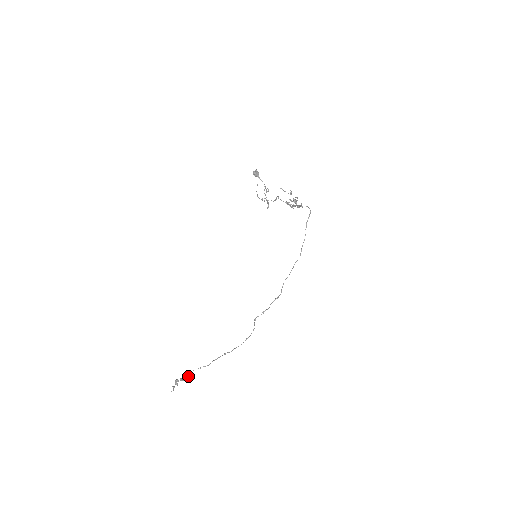
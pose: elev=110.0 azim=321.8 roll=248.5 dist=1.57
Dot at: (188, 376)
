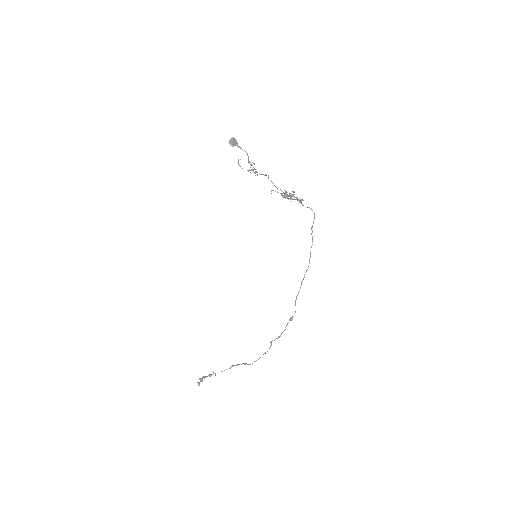
Dot at: occluded
